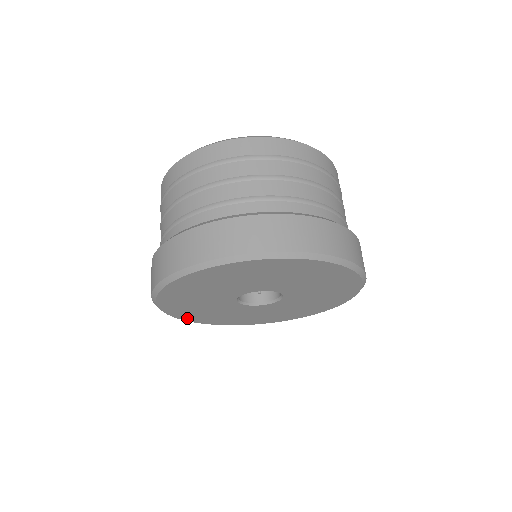
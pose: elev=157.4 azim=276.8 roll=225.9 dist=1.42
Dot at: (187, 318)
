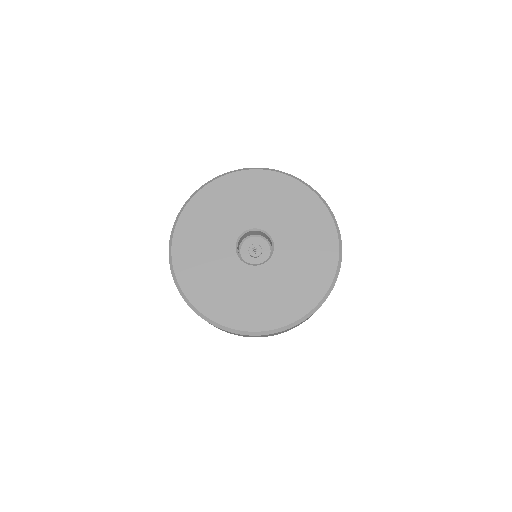
Dot at: (191, 294)
